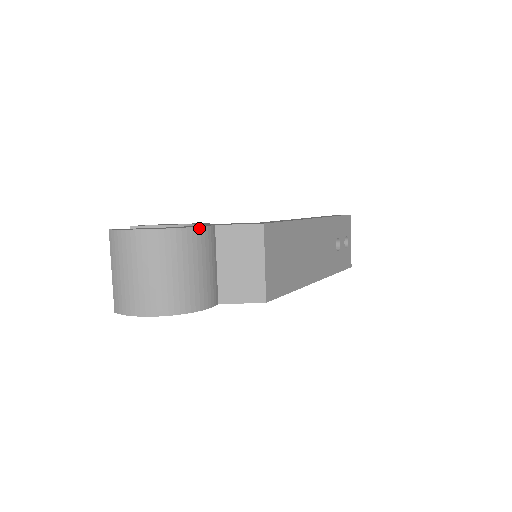
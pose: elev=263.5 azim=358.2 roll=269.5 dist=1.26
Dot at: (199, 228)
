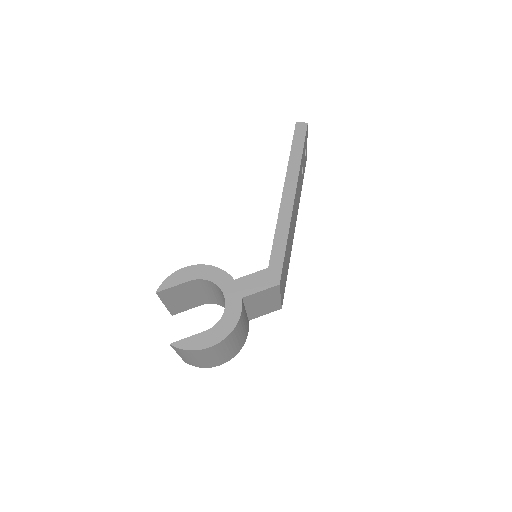
Dot at: (239, 320)
